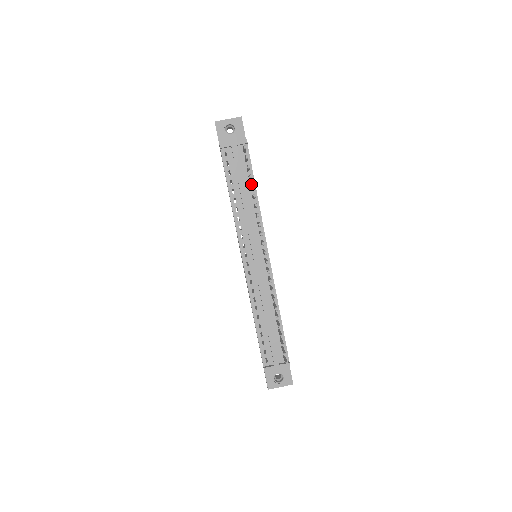
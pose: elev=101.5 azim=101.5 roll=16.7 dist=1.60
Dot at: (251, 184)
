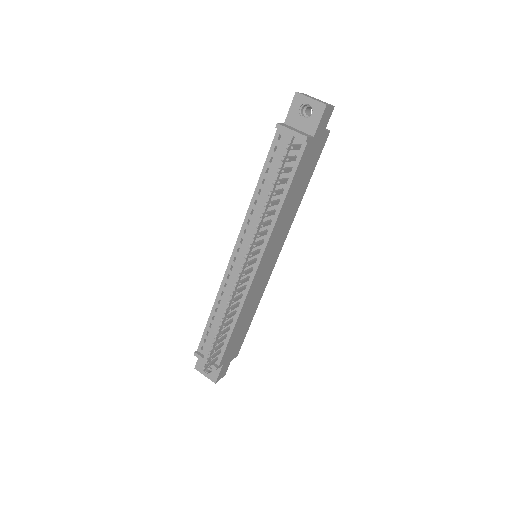
Dot at: (270, 191)
